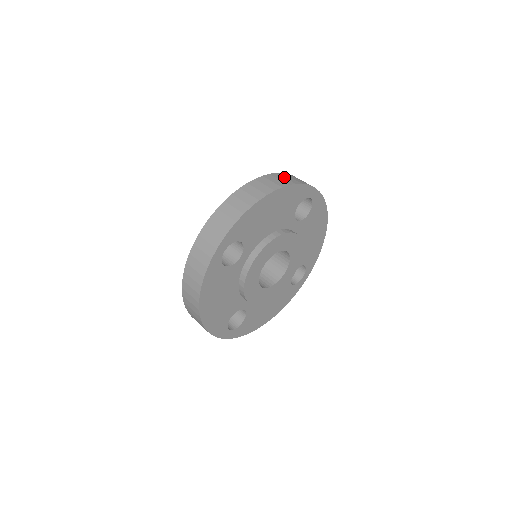
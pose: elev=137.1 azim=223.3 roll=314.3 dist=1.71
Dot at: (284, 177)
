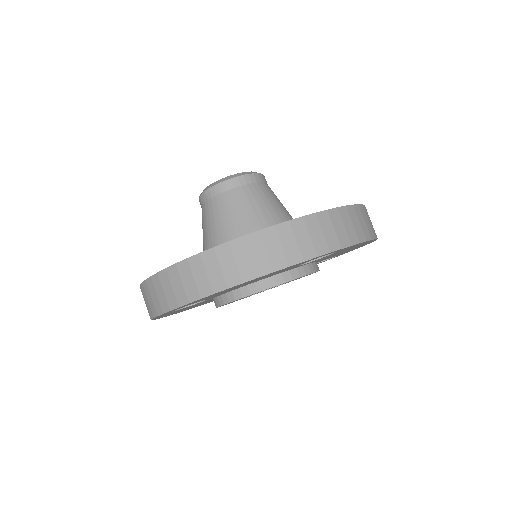
Dot at: (280, 242)
